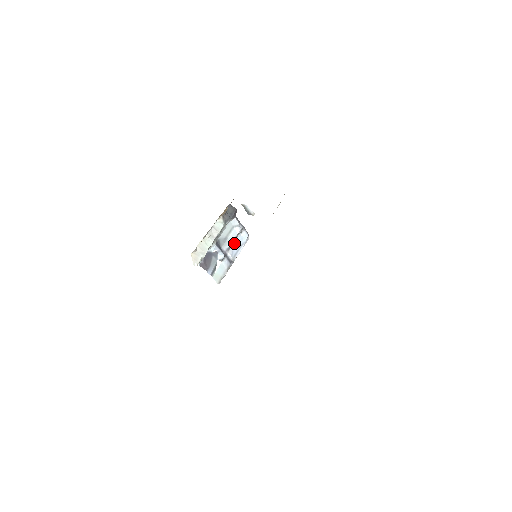
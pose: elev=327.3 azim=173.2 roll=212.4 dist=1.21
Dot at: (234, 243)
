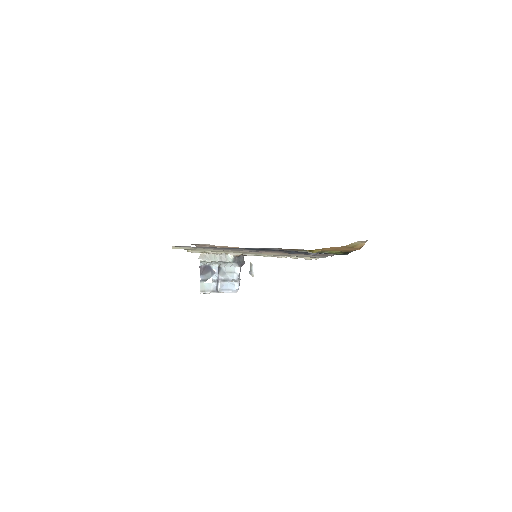
Dot at: (227, 282)
